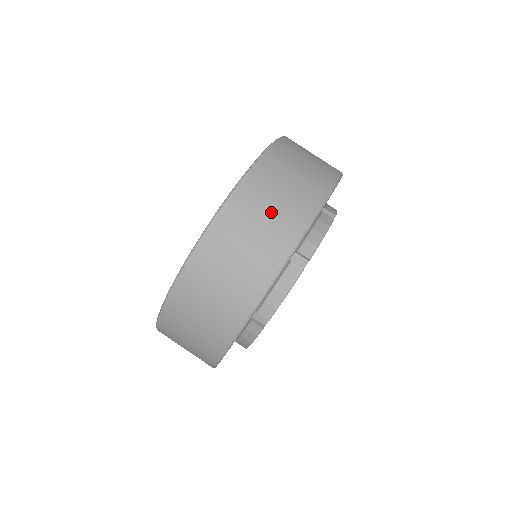
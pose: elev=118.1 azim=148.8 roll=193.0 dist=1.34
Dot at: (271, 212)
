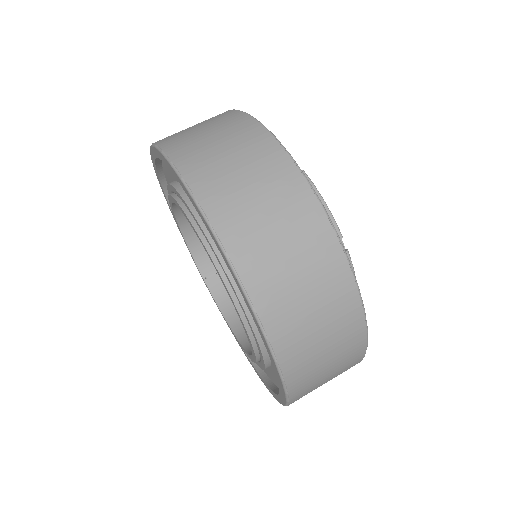
Dot at: (298, 269)
